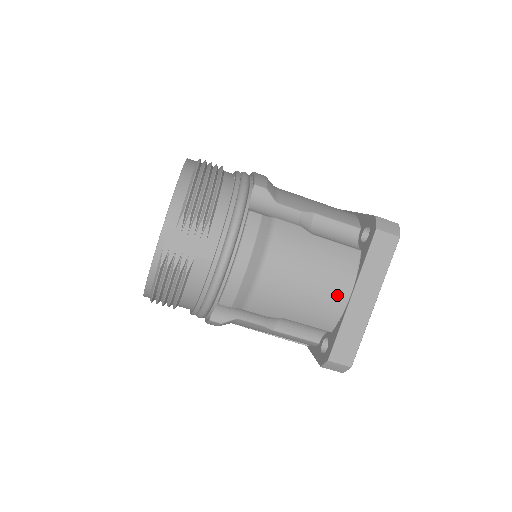
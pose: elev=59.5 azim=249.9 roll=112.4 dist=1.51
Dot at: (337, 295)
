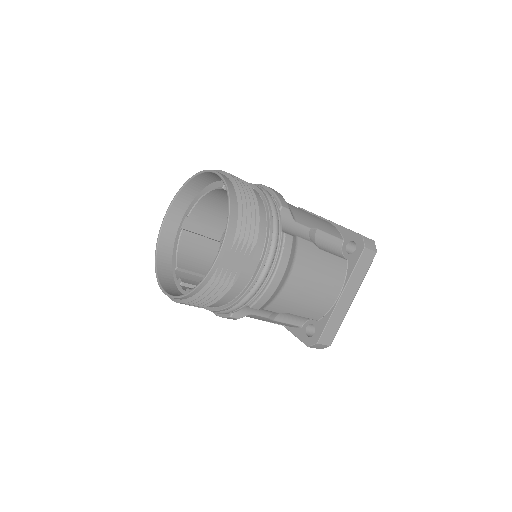
Dot at: (331, 296)
